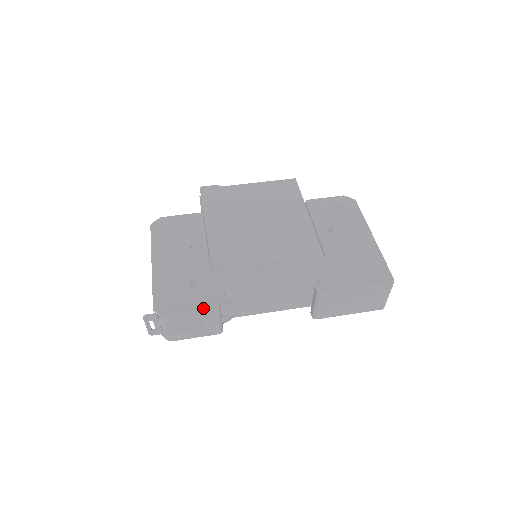
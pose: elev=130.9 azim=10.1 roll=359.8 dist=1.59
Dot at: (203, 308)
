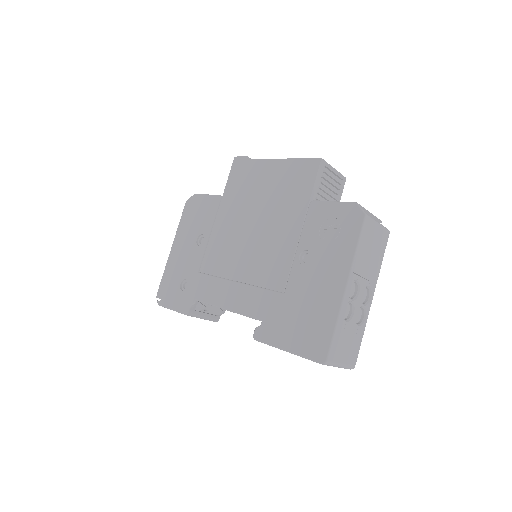
Dot at: (178, 310)
